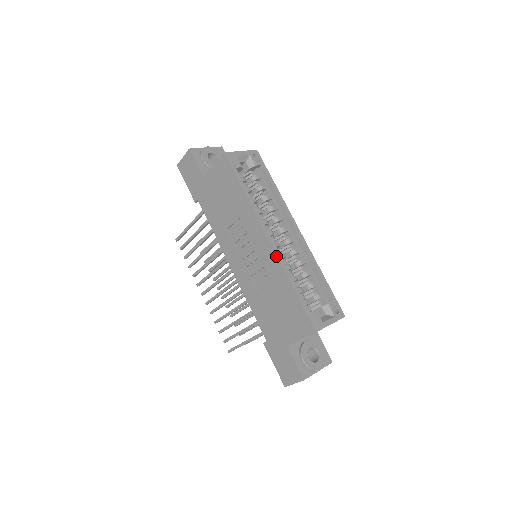
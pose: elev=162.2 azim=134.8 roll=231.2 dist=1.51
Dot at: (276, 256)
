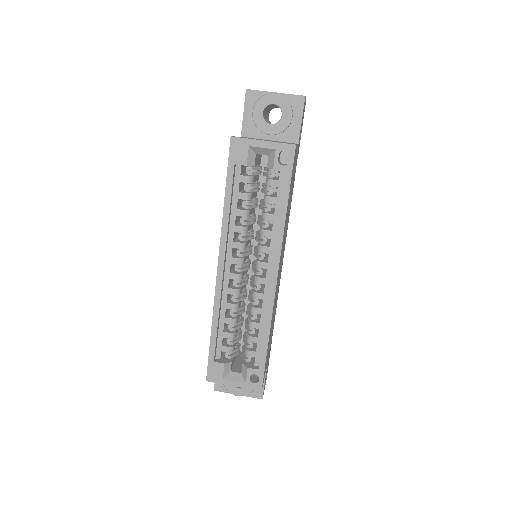
Dot at: (215, 290)
